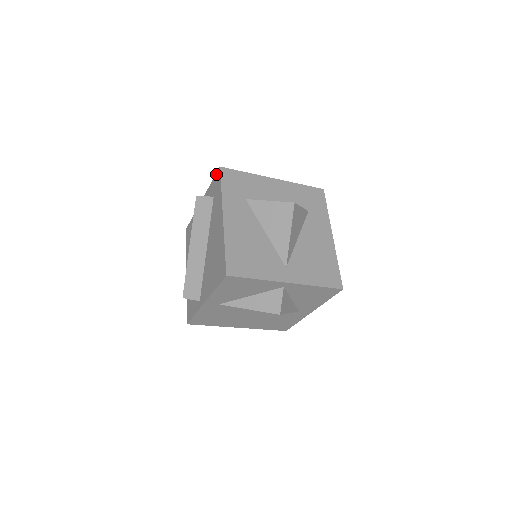
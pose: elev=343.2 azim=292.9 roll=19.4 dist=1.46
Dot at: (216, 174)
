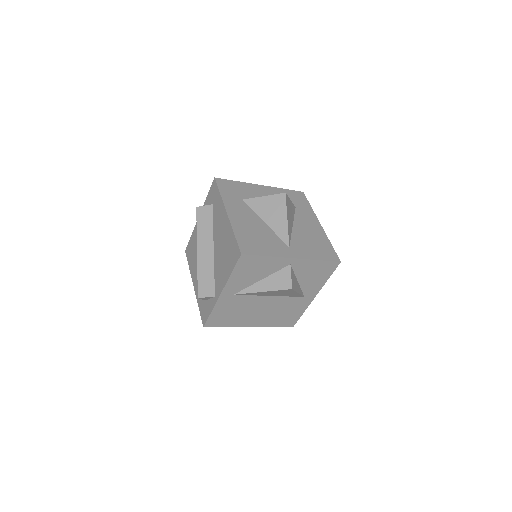
Dot at: (211, 185)
